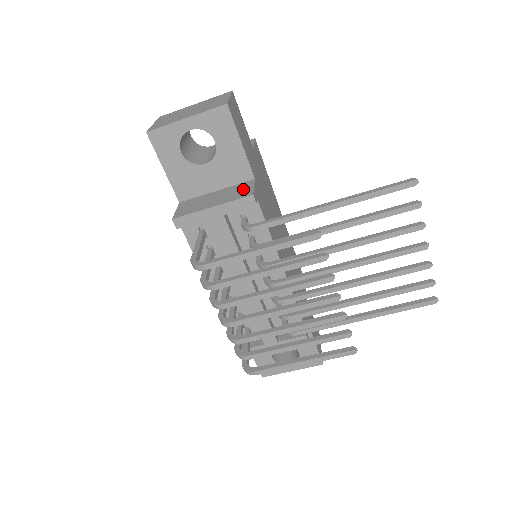
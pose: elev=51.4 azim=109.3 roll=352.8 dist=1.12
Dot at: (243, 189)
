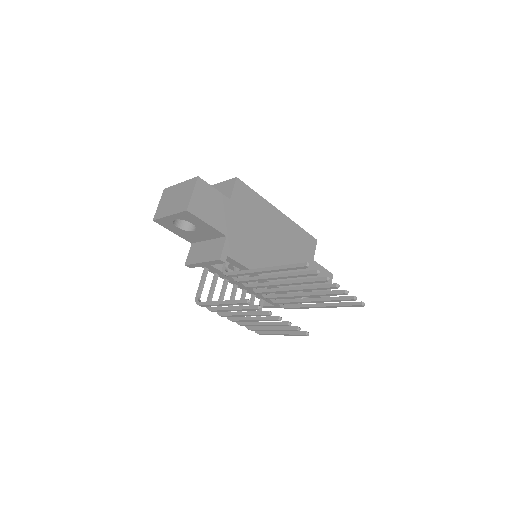
Dot at: (218, 248)
